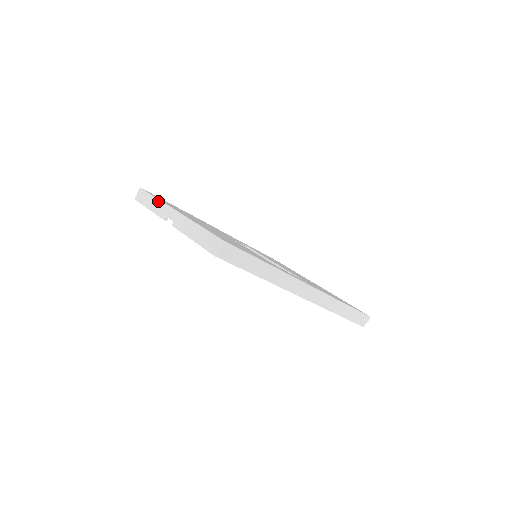
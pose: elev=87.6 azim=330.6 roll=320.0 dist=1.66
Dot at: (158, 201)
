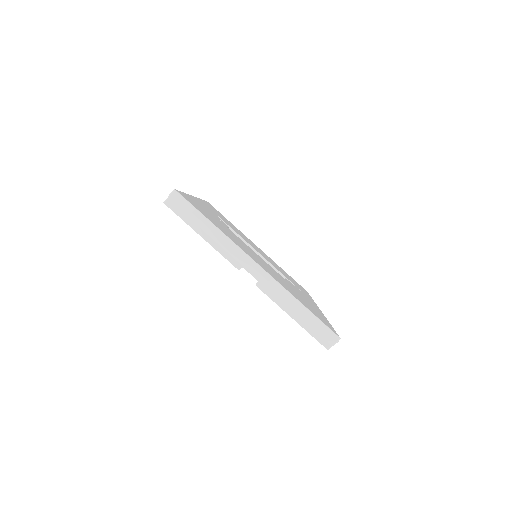
Dot at: (224, 237)
